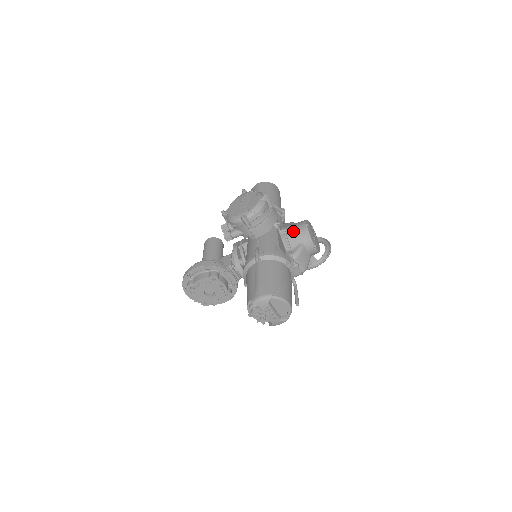
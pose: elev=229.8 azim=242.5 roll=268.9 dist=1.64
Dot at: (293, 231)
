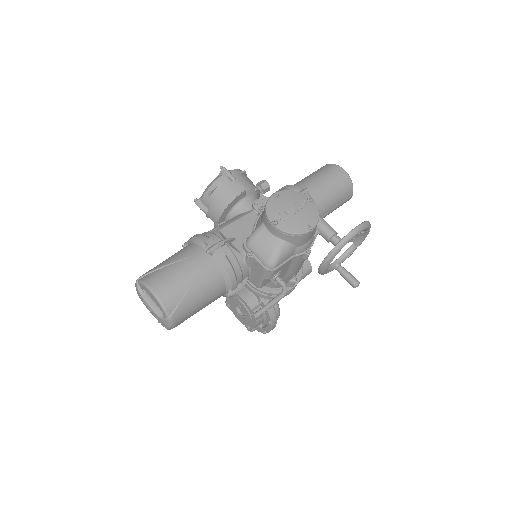
Dot at: occluded
